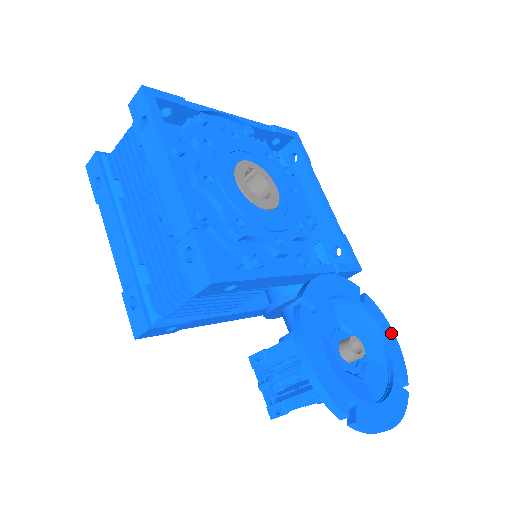
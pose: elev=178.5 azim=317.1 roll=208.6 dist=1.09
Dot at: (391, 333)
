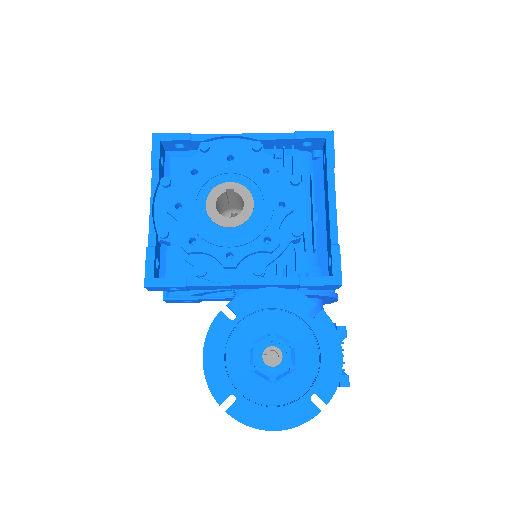
Dot at: (337, 353)
